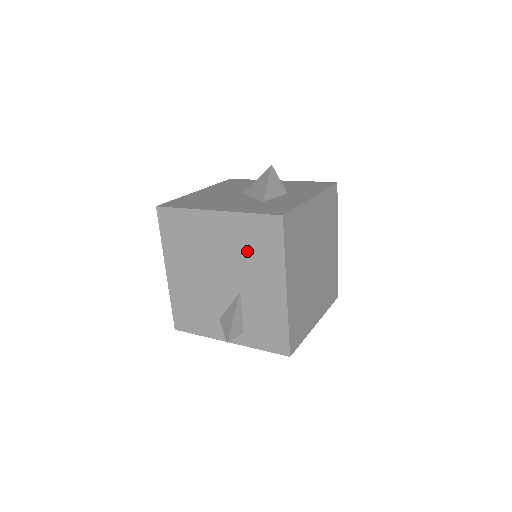
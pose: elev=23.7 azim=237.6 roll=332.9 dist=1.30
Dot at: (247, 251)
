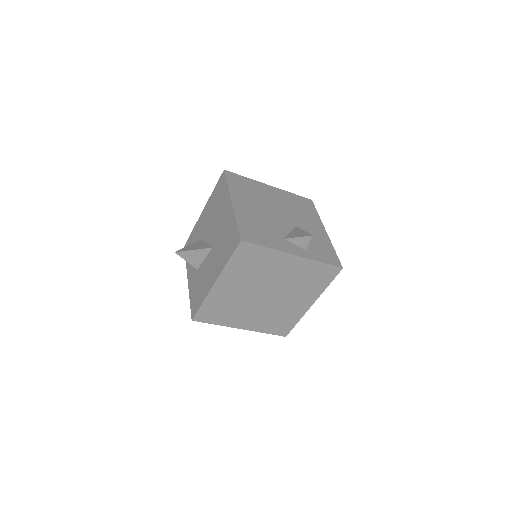
Dot at: (296, 208)
